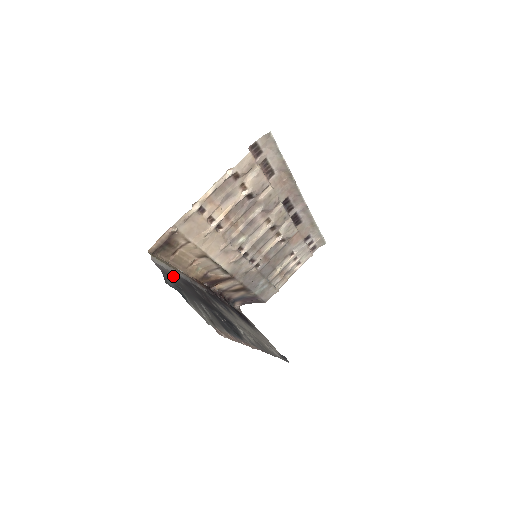
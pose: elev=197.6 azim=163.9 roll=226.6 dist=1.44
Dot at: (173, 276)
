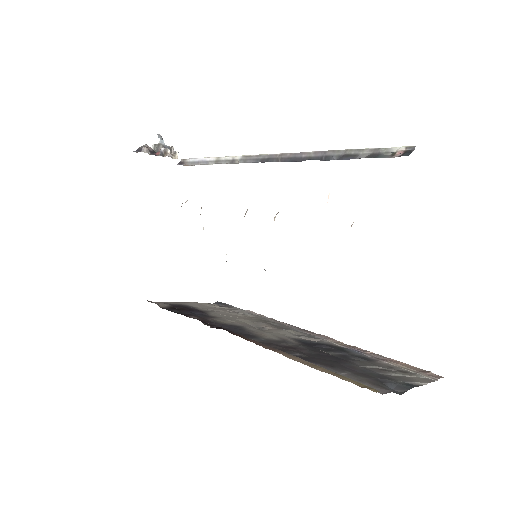
Dot at: (353, 377)
